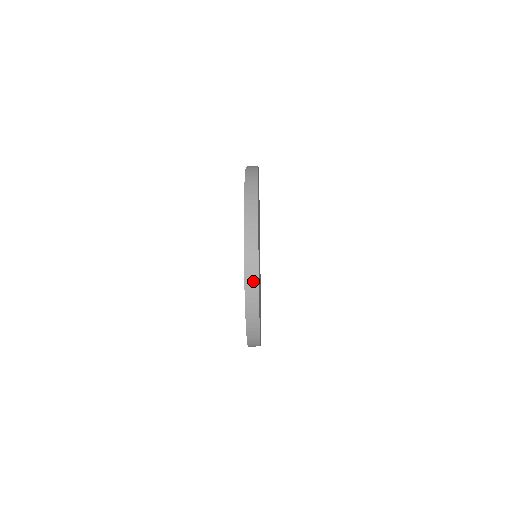
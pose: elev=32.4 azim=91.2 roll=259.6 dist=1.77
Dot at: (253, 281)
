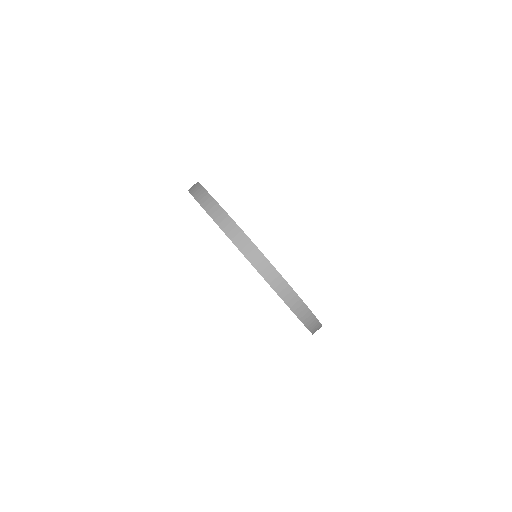
Dot at: occluded
